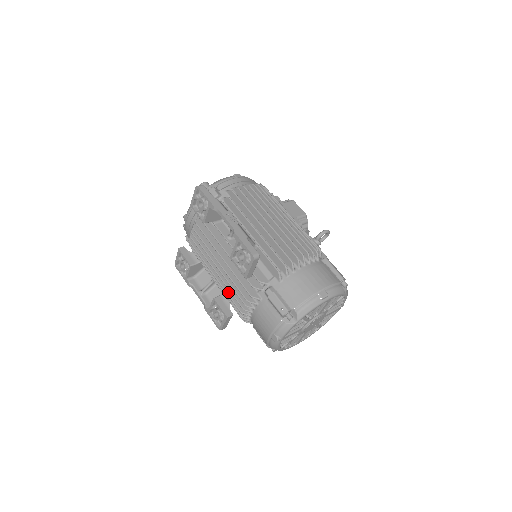
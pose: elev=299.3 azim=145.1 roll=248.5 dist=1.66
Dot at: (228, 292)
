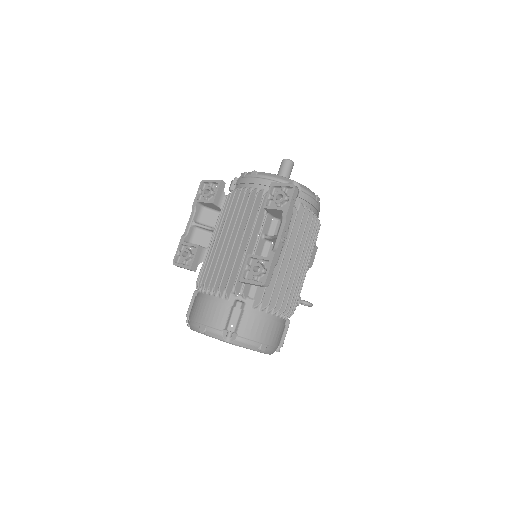
Dot at: (214, 260)
